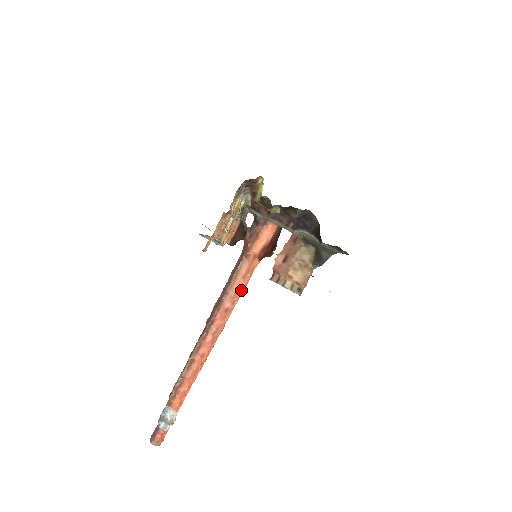
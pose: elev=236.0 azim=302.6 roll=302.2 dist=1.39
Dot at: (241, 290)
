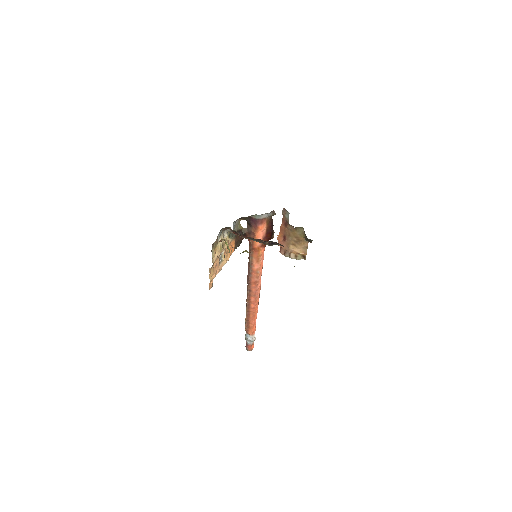
Dot at: (260, 268)
